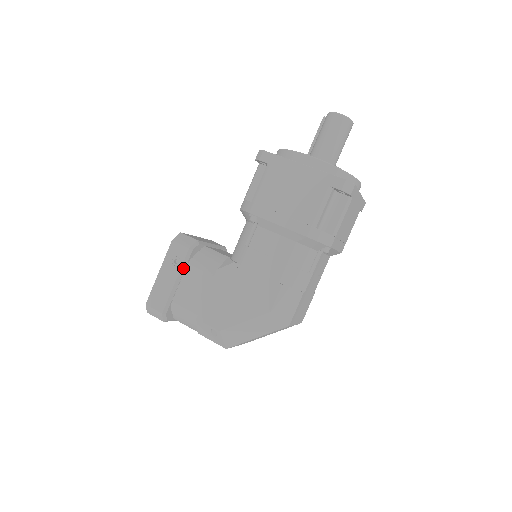
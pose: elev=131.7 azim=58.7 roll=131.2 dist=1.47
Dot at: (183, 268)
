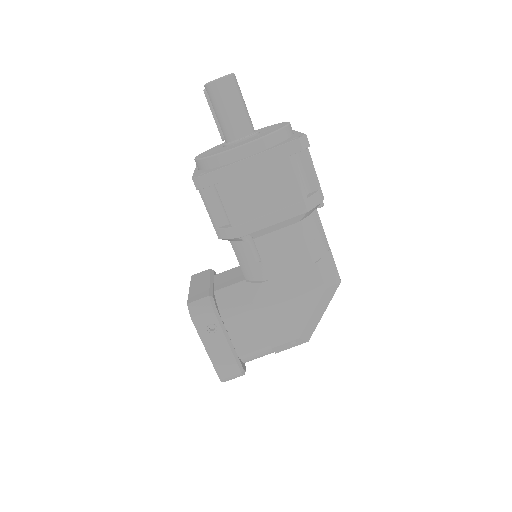
Dot at: (223, 327)
